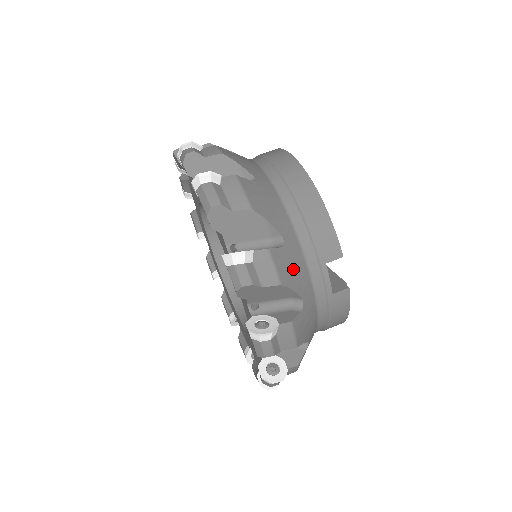
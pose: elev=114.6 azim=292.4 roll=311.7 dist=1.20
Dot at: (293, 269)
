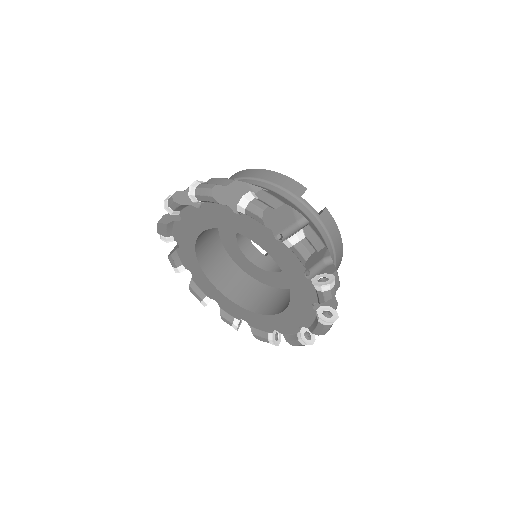
Dot at: (285, 201)
